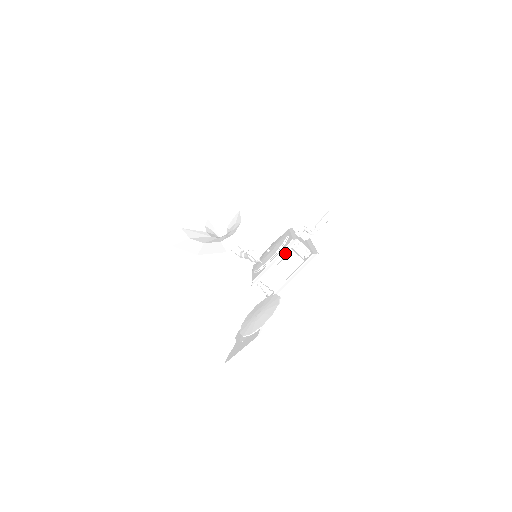
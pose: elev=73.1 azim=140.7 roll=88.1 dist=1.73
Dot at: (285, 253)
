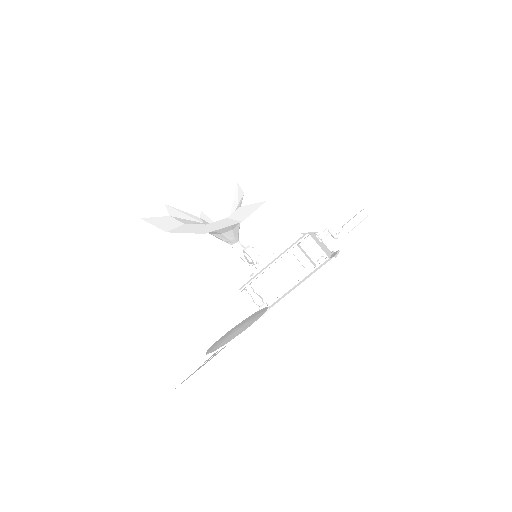
Dot at: (289, 252)
